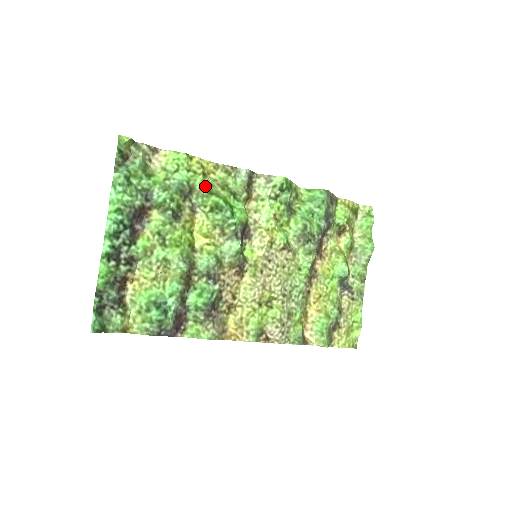
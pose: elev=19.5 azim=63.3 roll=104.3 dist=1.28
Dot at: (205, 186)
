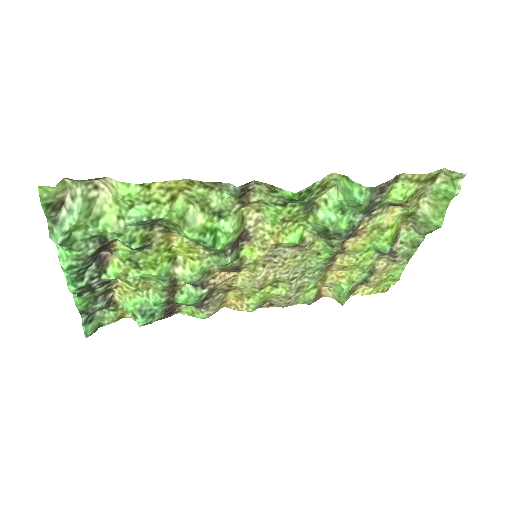
Dot at: (175, 215)
